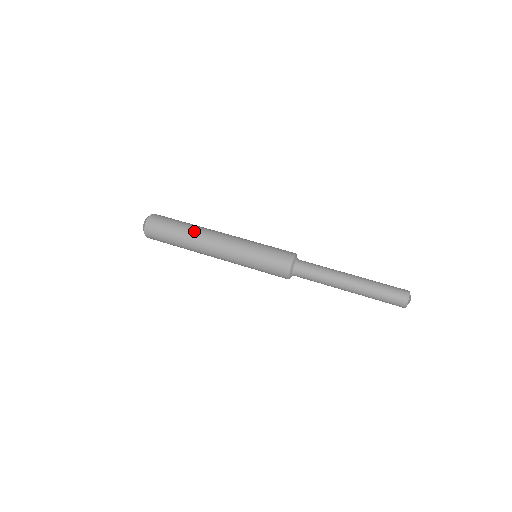
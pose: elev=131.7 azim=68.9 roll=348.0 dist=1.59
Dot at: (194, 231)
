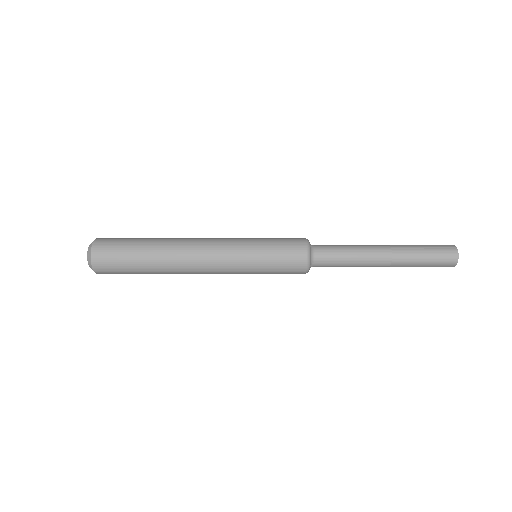
Dot at: (166, 242)
